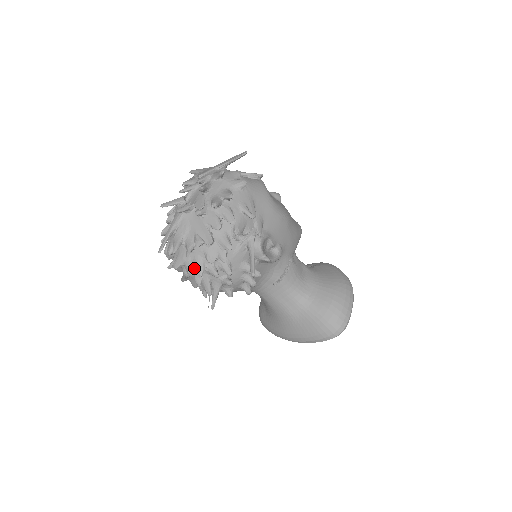
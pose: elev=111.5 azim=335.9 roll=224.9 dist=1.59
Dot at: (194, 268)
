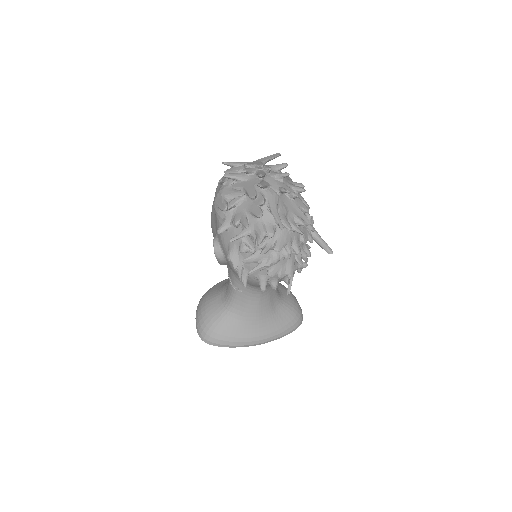
Dot at: (291, 250)
